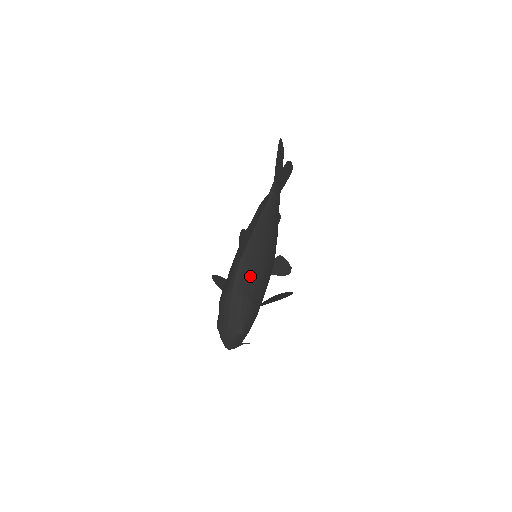
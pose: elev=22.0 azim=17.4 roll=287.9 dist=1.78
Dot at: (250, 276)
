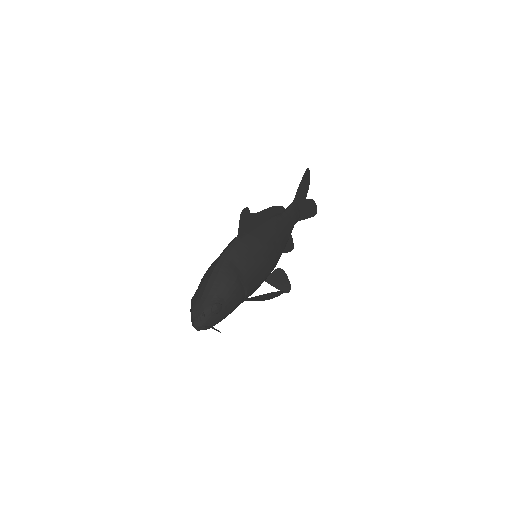
Dot at: (242, 255)
